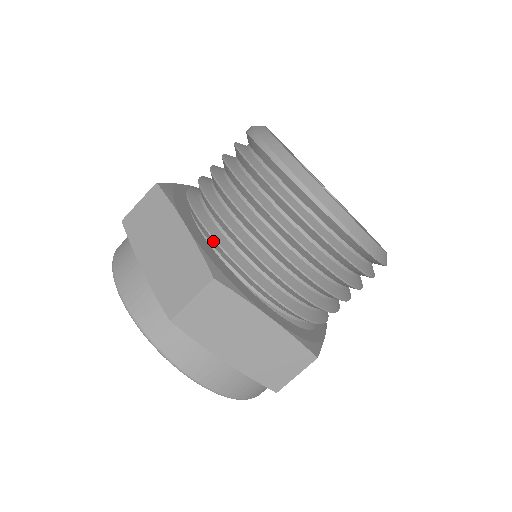
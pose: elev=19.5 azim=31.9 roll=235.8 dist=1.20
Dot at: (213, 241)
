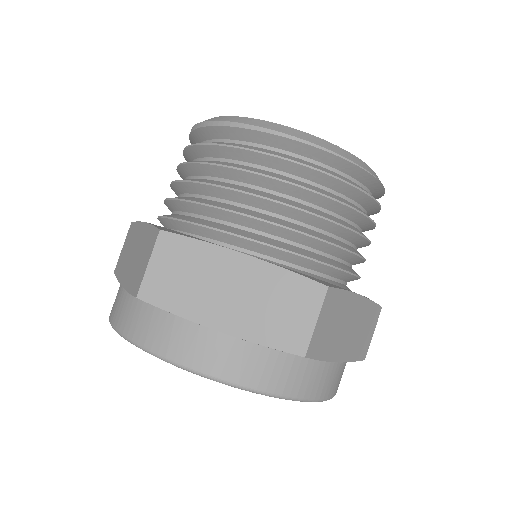
Dot at: (172, 222)
